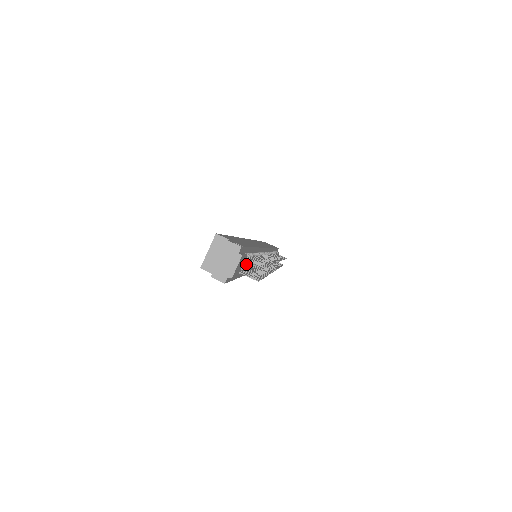
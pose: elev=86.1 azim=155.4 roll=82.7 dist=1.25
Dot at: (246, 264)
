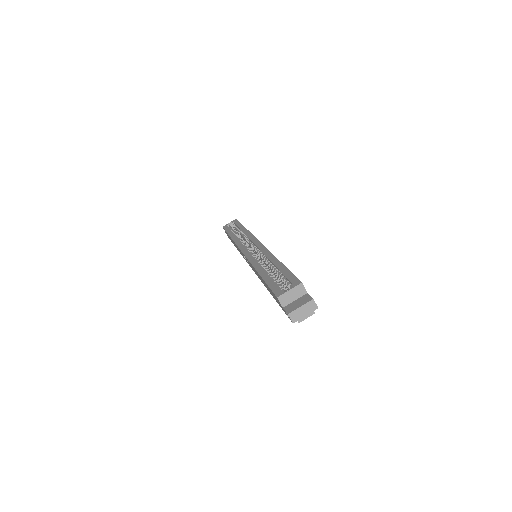
Dot at: occluded
